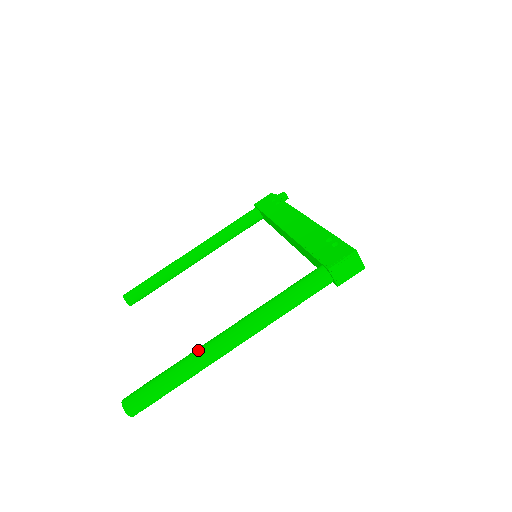
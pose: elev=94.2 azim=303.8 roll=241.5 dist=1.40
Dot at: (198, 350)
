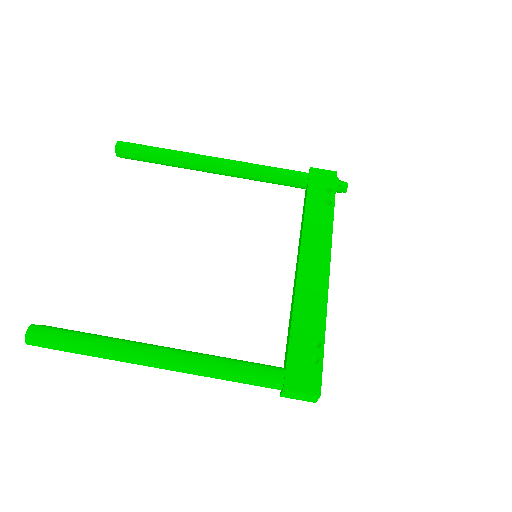
Dot at: (123, 347)
